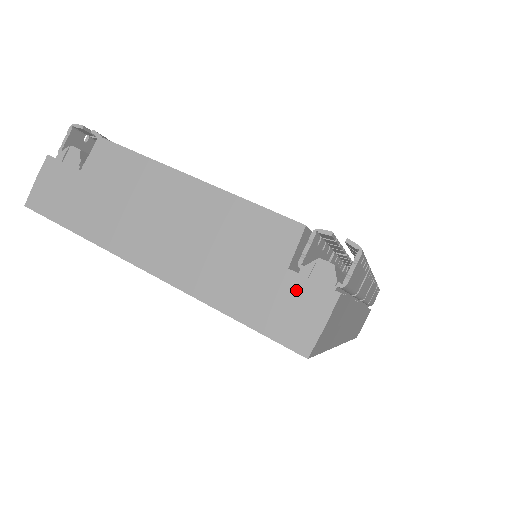
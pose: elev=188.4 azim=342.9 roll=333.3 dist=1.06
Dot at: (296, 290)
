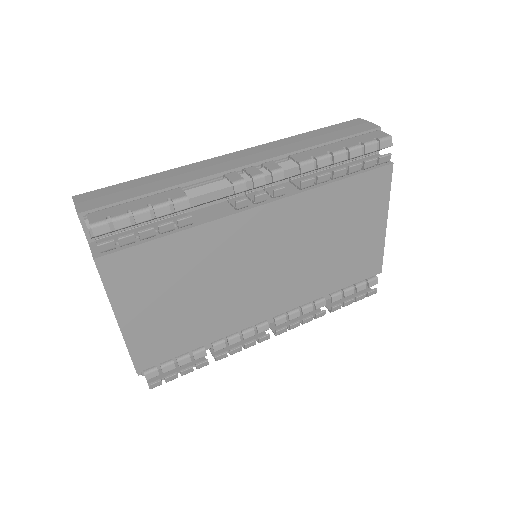
Dot at: occluded
